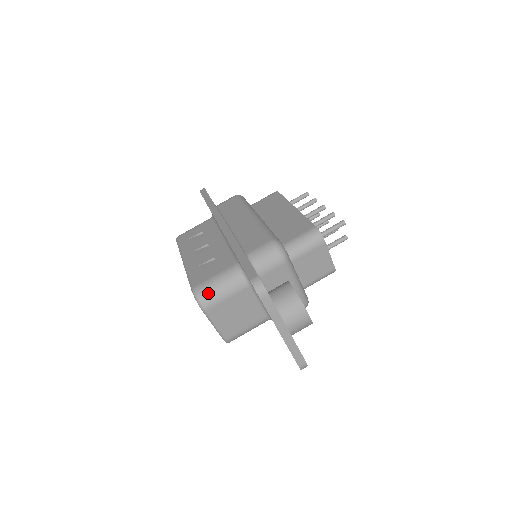
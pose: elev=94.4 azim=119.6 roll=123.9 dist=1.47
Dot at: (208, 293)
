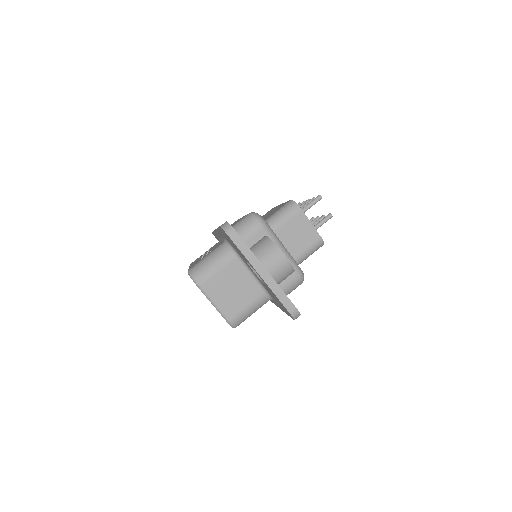
Dot at: (200, 269)
